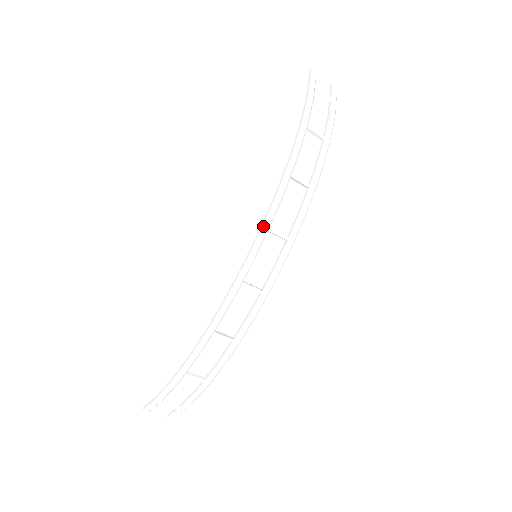
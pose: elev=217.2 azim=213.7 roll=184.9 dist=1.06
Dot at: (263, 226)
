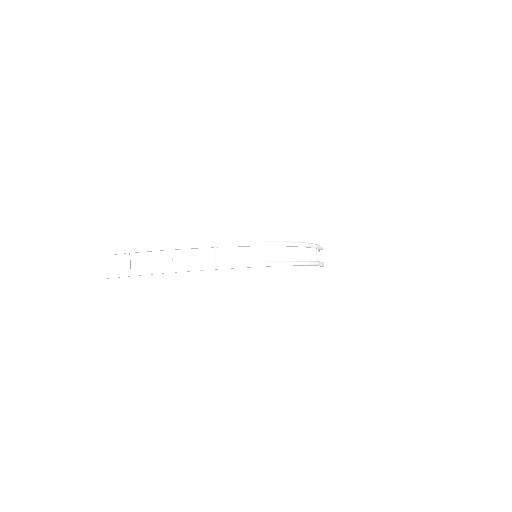
Dot at: (281, 241)
